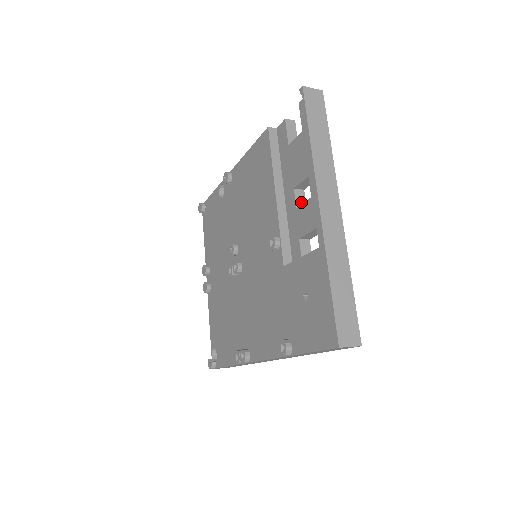
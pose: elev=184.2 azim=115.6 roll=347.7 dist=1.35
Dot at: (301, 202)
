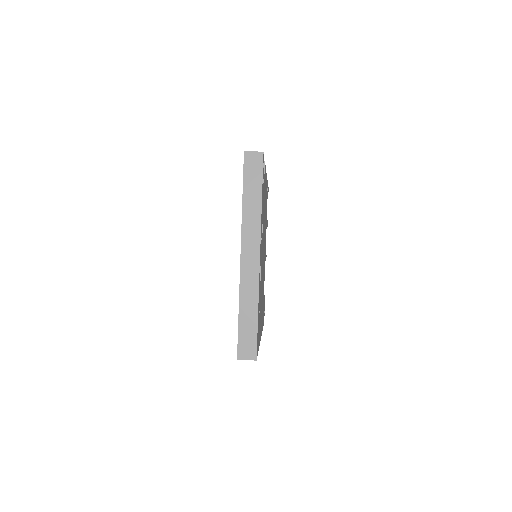
Dot at: occluded
